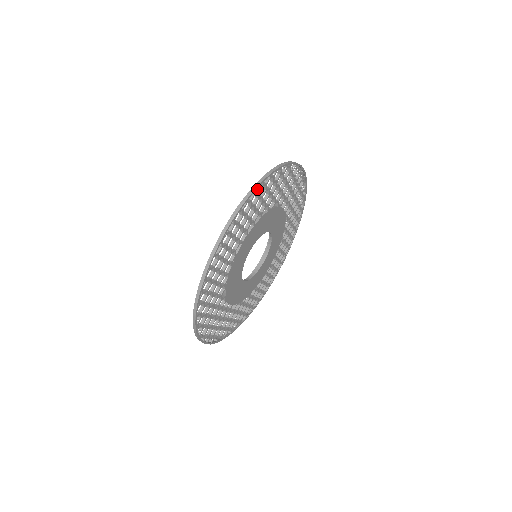
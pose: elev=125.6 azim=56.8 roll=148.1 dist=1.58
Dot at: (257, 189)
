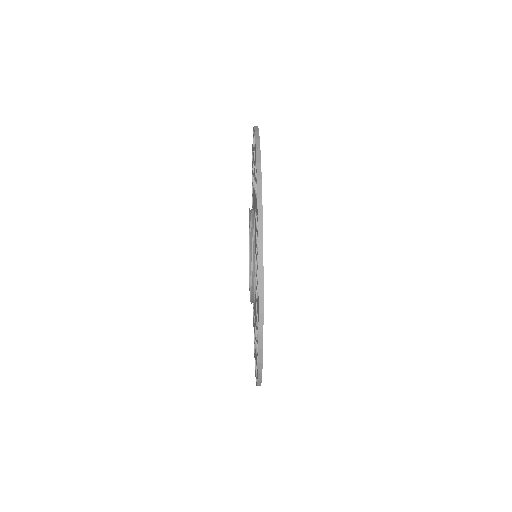
Dot at: occluded
